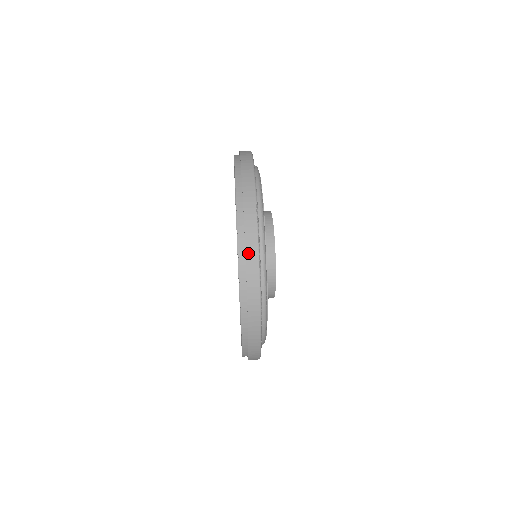
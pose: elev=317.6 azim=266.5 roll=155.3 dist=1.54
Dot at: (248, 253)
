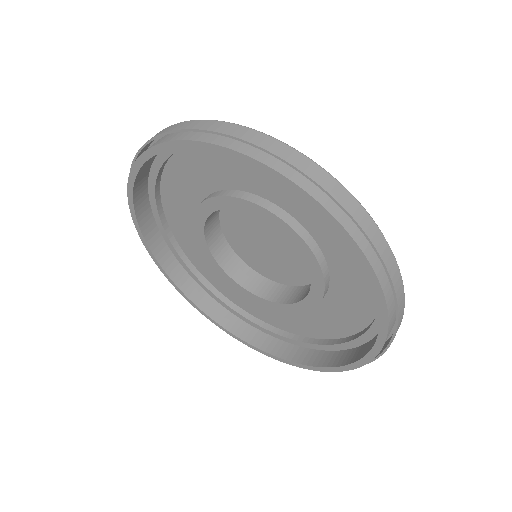
Dot at: (399, 305)
